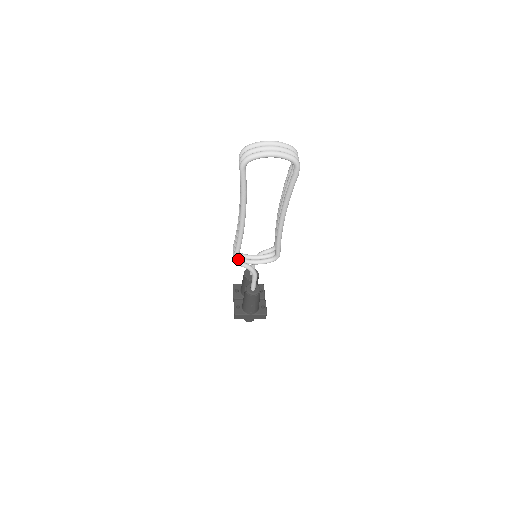
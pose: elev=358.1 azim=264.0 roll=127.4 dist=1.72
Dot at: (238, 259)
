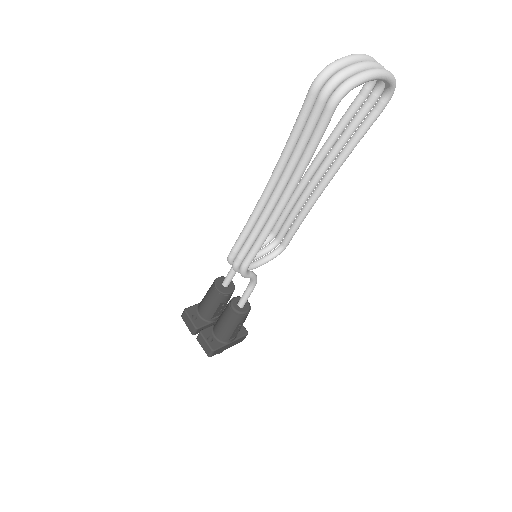
Dot at: (247, 268)
